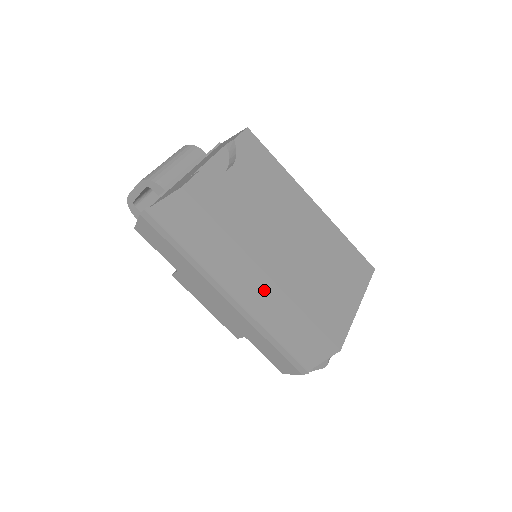
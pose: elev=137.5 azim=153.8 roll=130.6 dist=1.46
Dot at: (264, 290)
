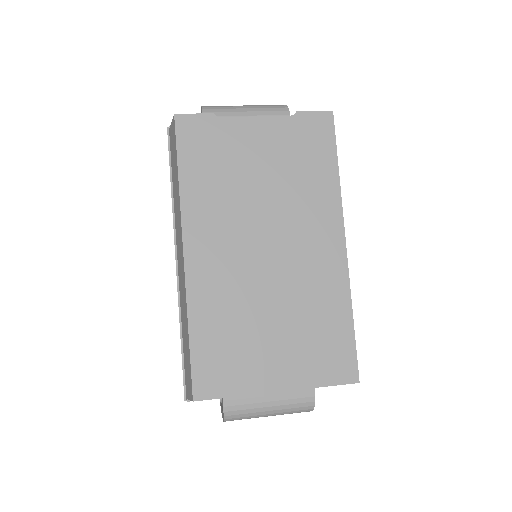
Dot at: occluded
